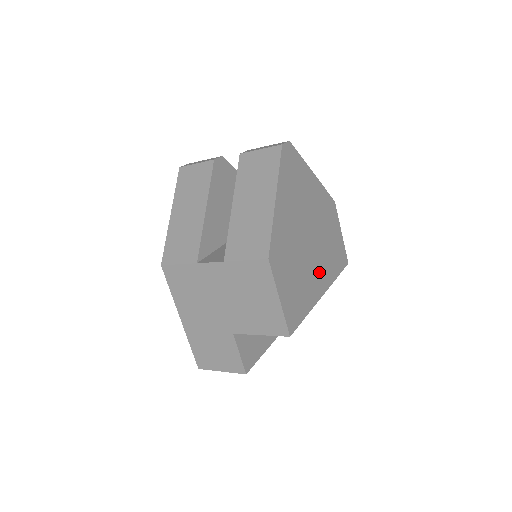
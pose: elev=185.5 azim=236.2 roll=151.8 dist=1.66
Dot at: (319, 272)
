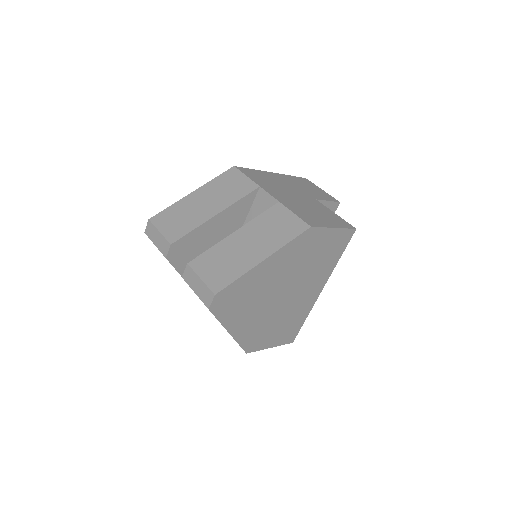
Dot at: (310, 288)
